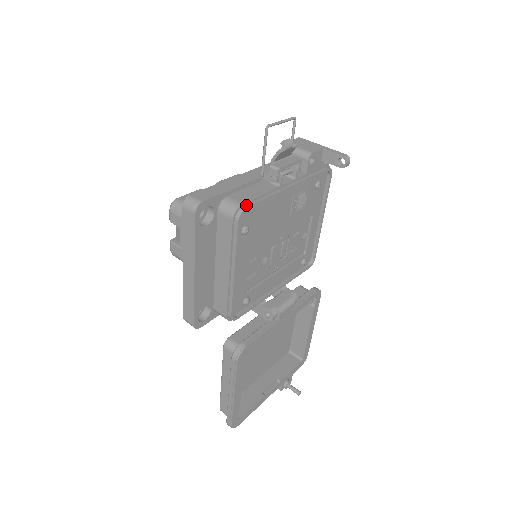
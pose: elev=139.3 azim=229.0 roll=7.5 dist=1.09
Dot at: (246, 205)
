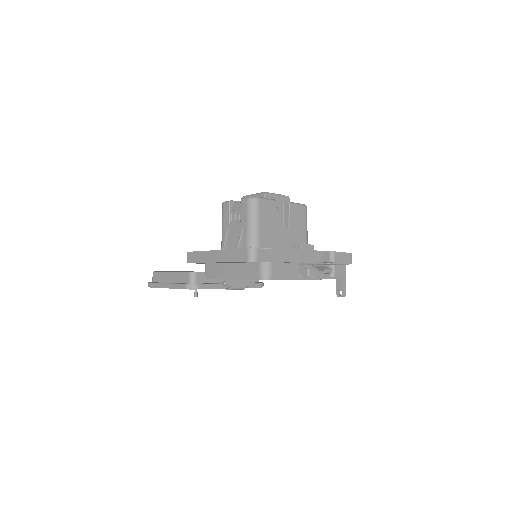
Dot at: (273, 278)
